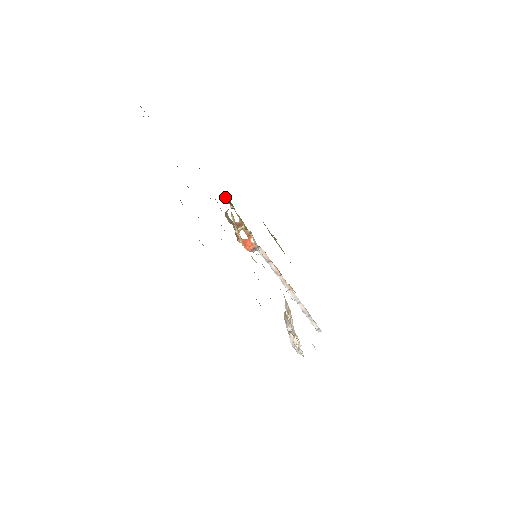
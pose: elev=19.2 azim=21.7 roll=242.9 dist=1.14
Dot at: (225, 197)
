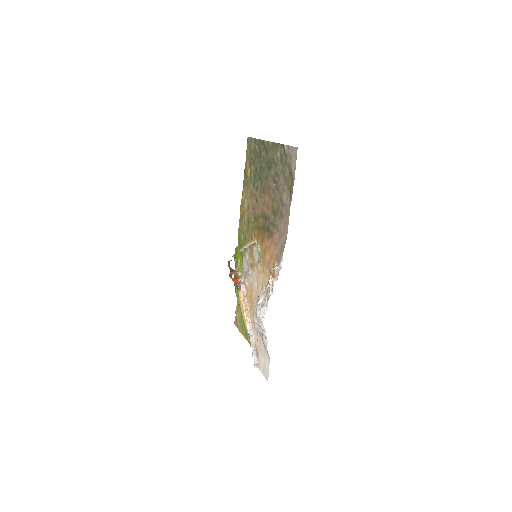
Dot at: (237, 247)
